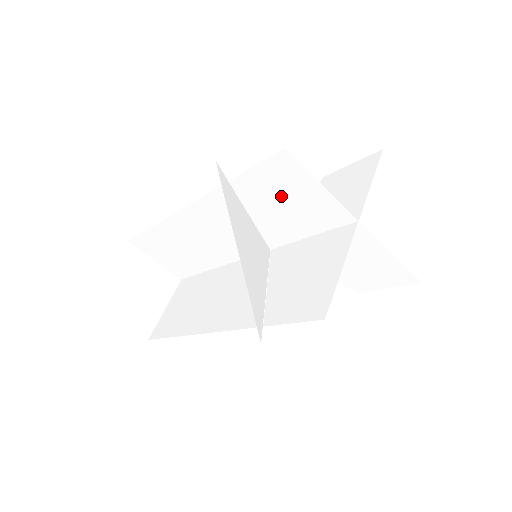
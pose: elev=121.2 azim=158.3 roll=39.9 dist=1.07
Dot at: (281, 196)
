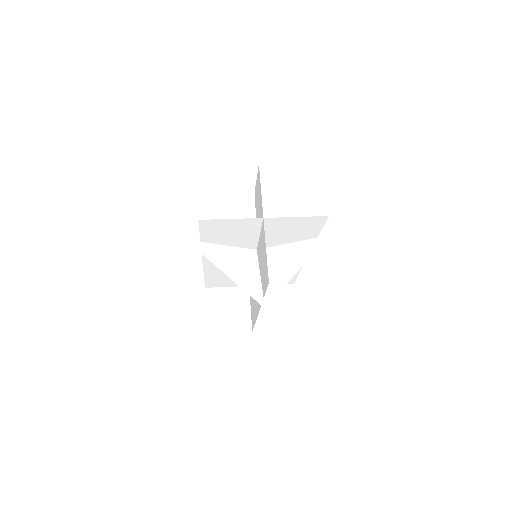
Dot at: (225, 232)
